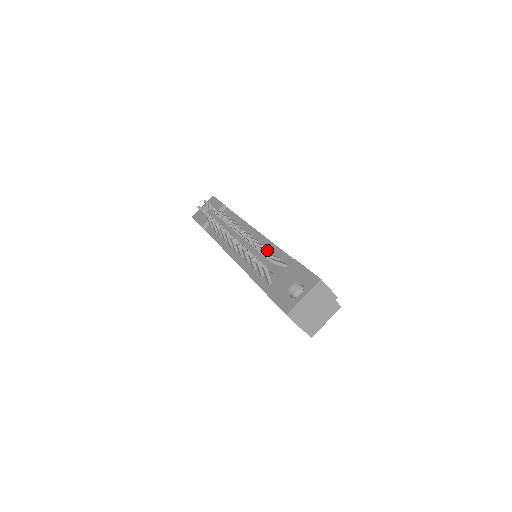
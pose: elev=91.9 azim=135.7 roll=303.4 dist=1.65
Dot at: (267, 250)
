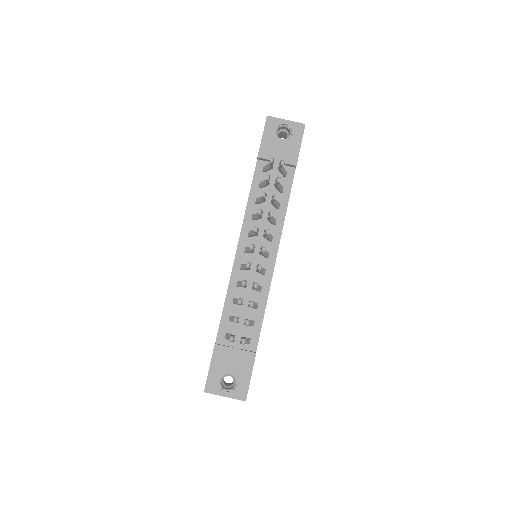
Dot at: (255, 308)
